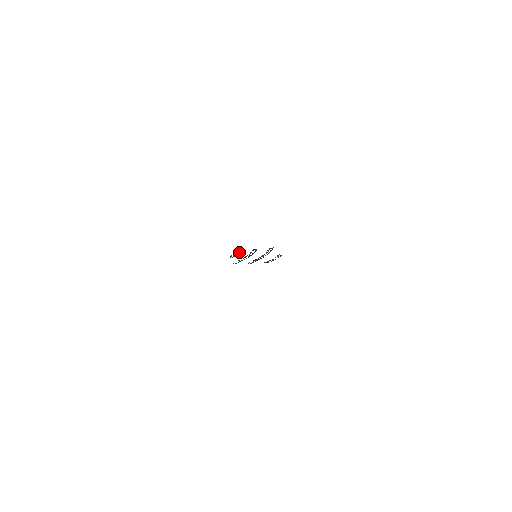
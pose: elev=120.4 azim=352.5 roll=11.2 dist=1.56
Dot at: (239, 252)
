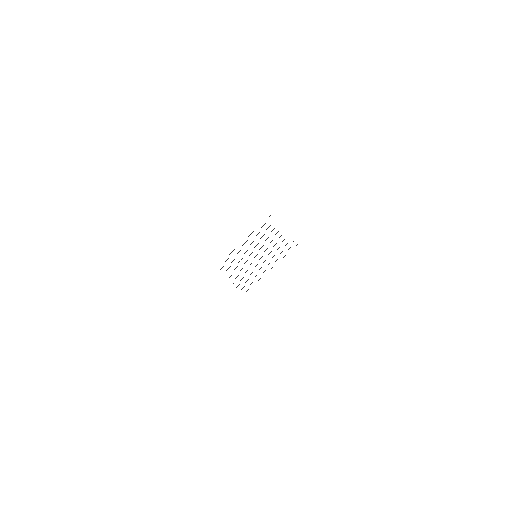
Dot at: (232, 261)
